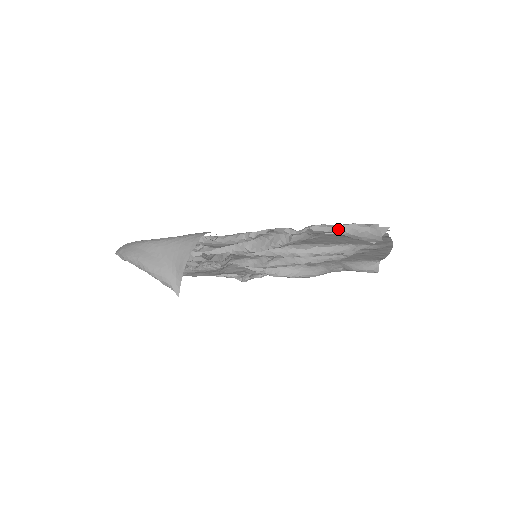
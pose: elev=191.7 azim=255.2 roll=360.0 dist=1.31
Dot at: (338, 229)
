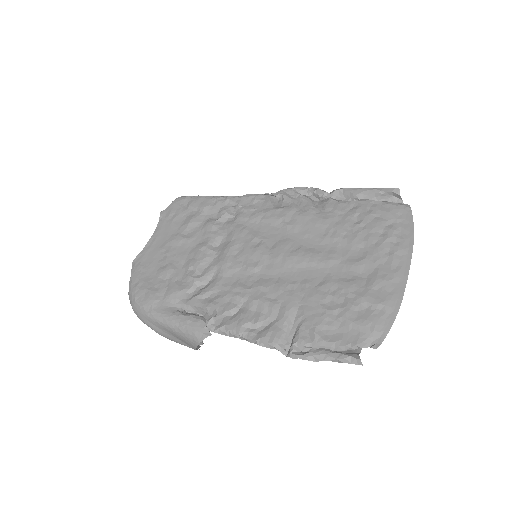
Dot at: occluded
